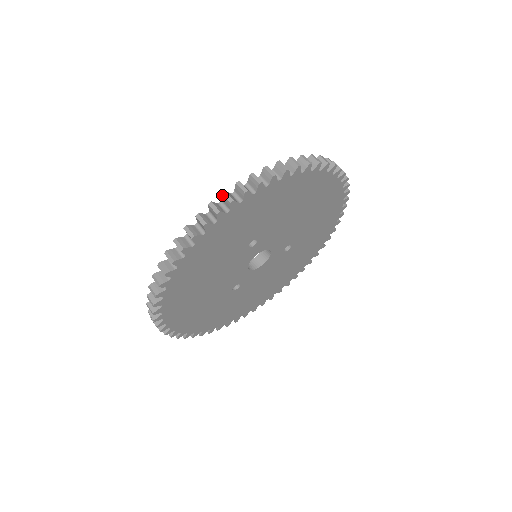
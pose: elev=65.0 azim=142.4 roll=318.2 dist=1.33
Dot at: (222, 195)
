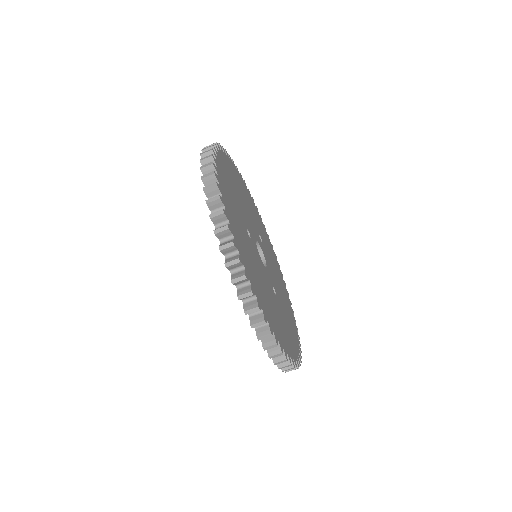
Dot at: (205, 192)
